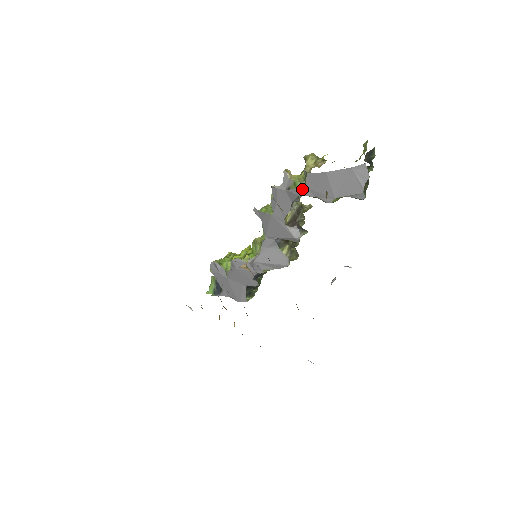
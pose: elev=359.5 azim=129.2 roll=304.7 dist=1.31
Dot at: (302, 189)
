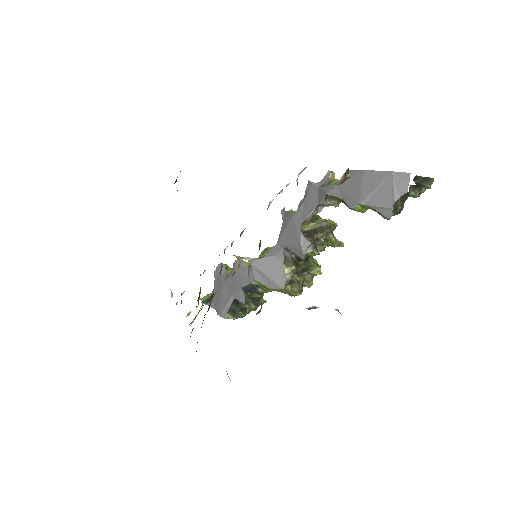
Dot at: (333, 186)
